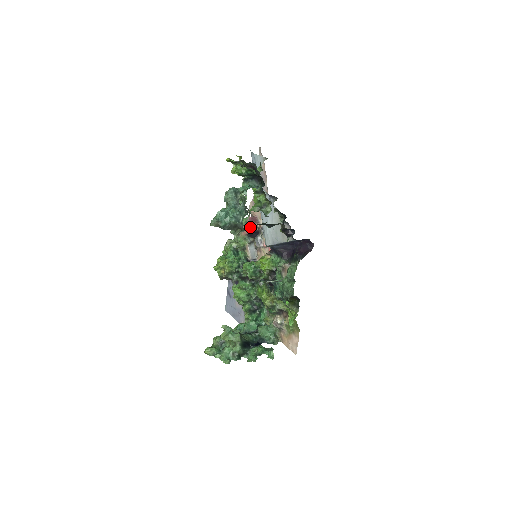
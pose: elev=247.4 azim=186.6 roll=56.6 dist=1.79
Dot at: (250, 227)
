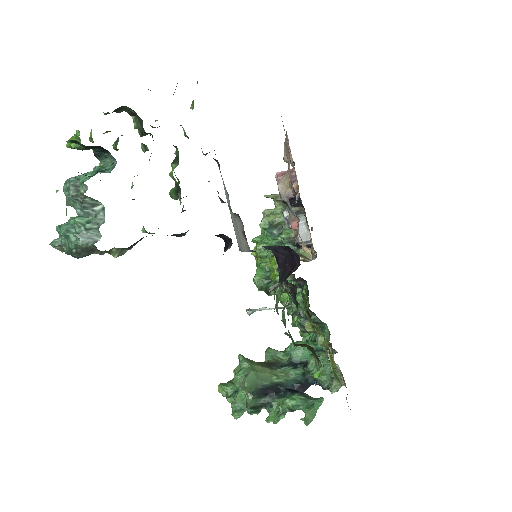
Dot at: occluded
